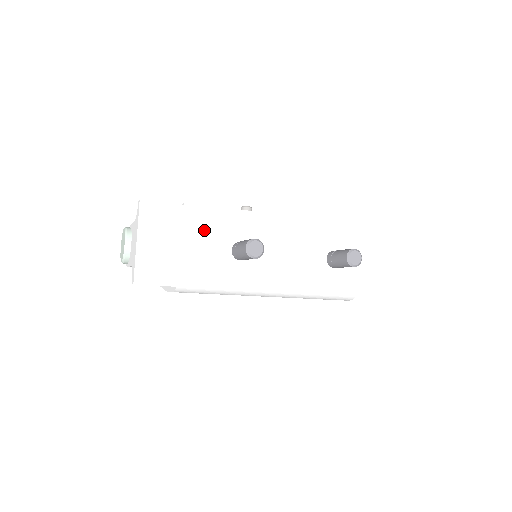
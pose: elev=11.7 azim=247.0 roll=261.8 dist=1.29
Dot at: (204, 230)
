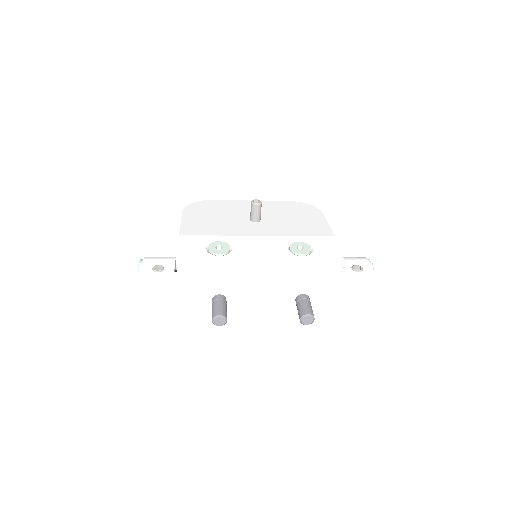
Dot at: (188, 290)
